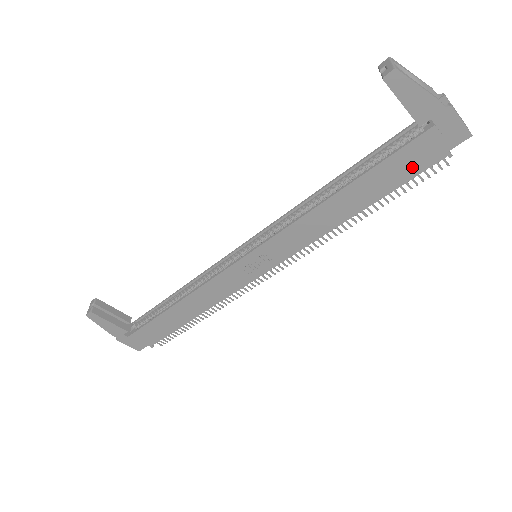
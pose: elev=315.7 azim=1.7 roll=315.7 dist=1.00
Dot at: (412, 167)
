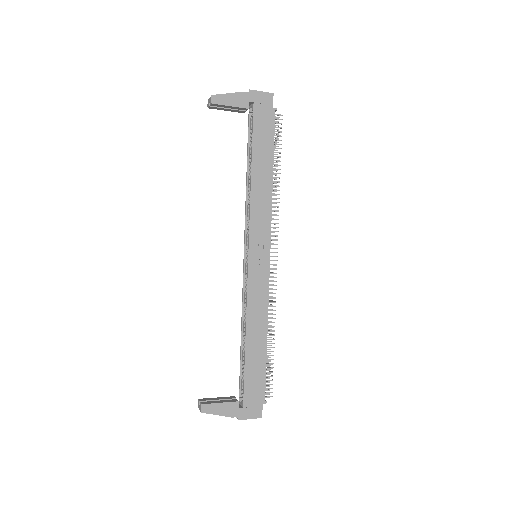
Dot at: (268, 129)
